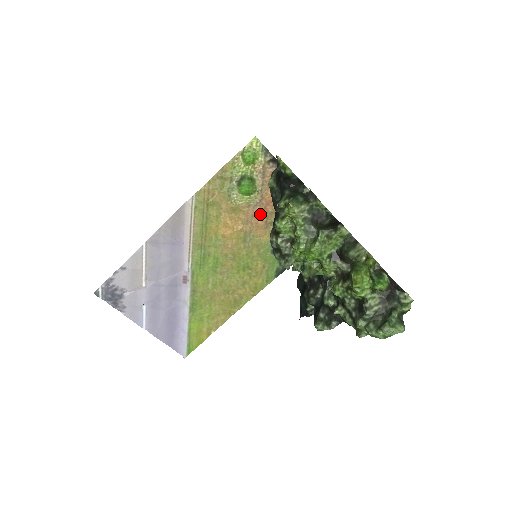
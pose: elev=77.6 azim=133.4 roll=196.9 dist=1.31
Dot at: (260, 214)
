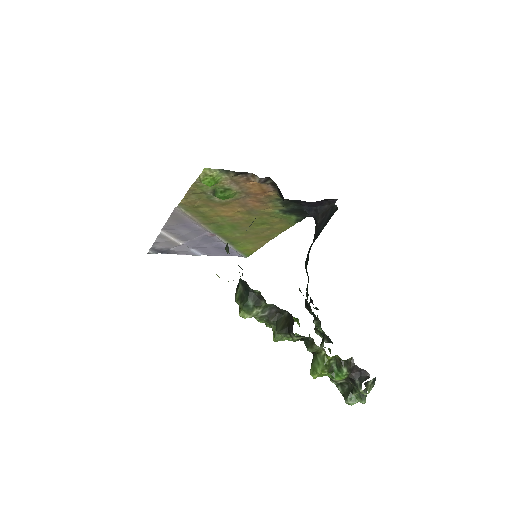
Dot at: (253, 201)
